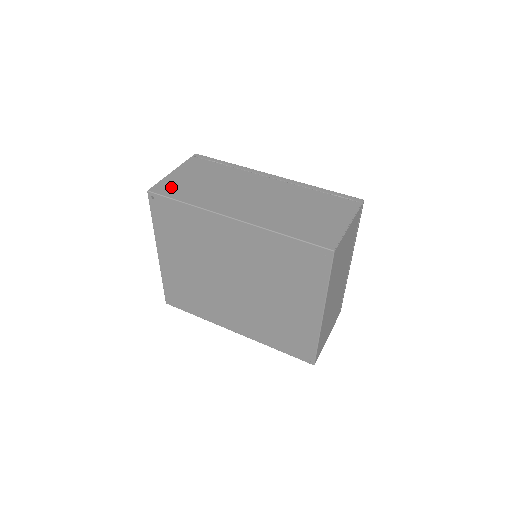
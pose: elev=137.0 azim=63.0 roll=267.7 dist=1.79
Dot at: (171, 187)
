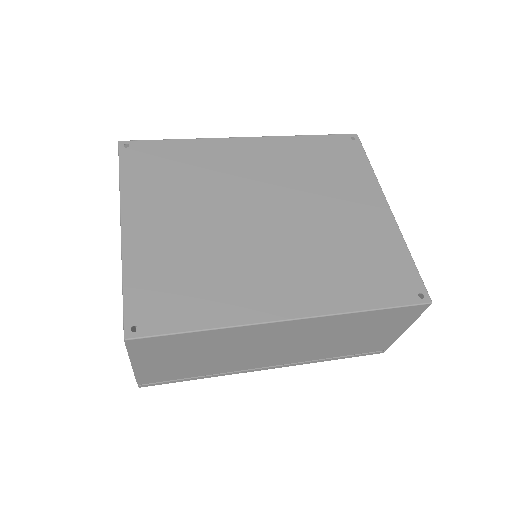
Dot at: occluded
